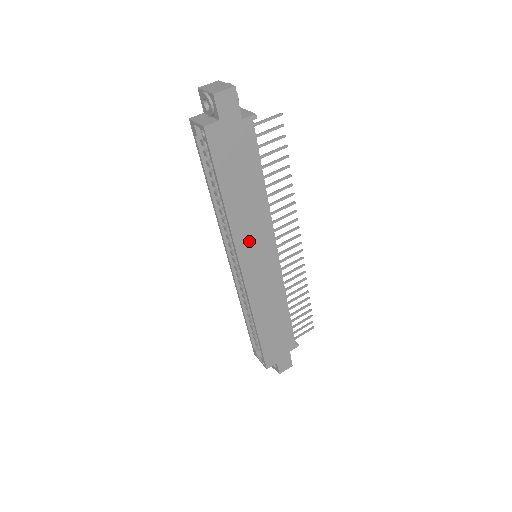
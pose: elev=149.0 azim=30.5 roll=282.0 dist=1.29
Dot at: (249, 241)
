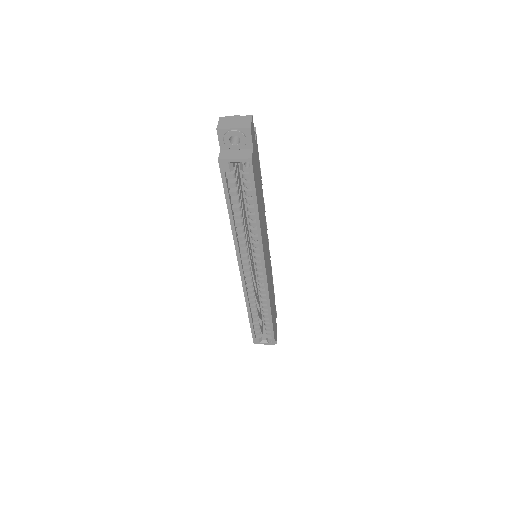
Dot at: (264, 243)
